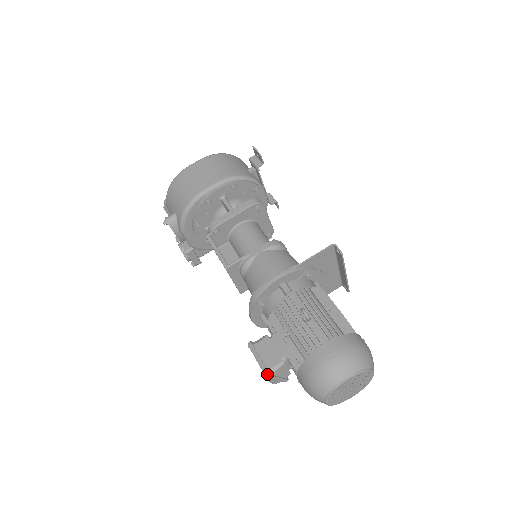
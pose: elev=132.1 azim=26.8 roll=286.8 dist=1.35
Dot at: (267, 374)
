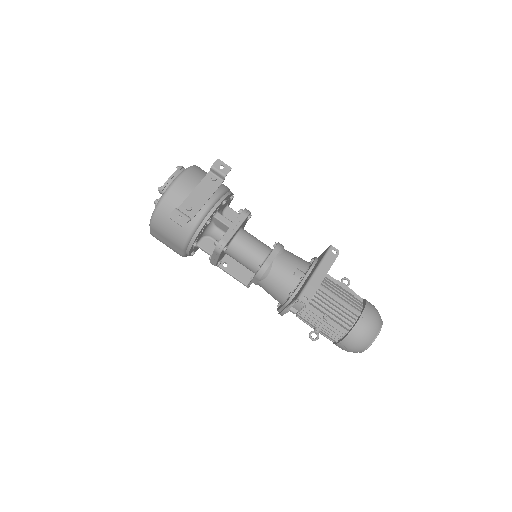
Dot at: occluded
